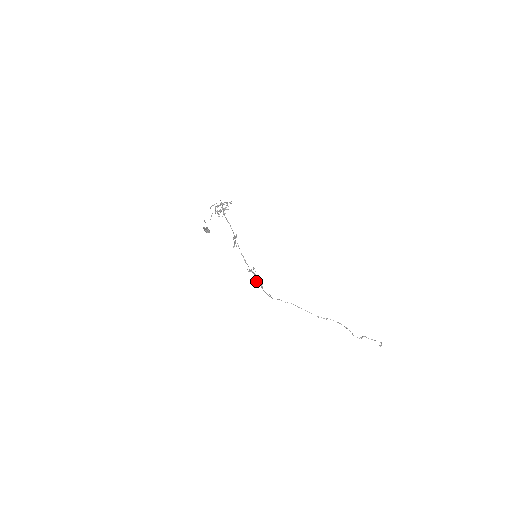
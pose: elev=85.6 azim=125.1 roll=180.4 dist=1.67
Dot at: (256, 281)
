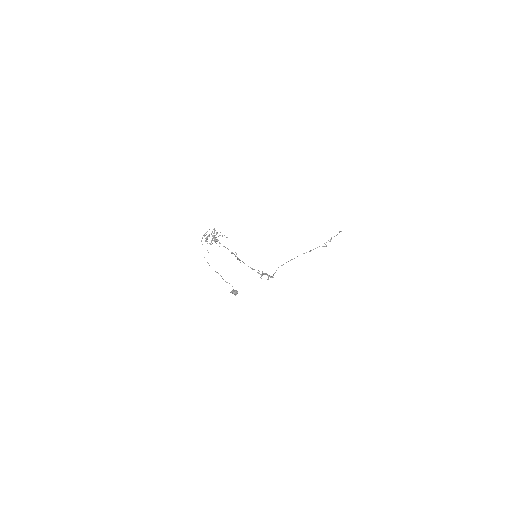
Dot at: occluded
